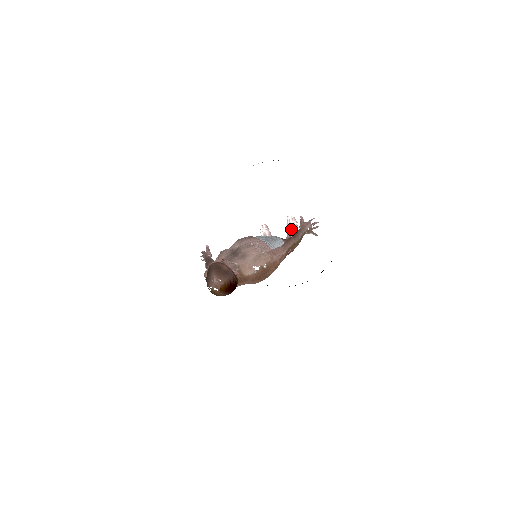
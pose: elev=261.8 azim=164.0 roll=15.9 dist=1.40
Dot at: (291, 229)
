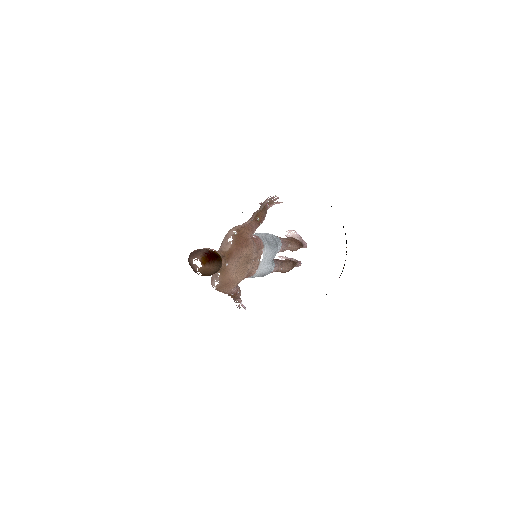
Dot at: occluded
